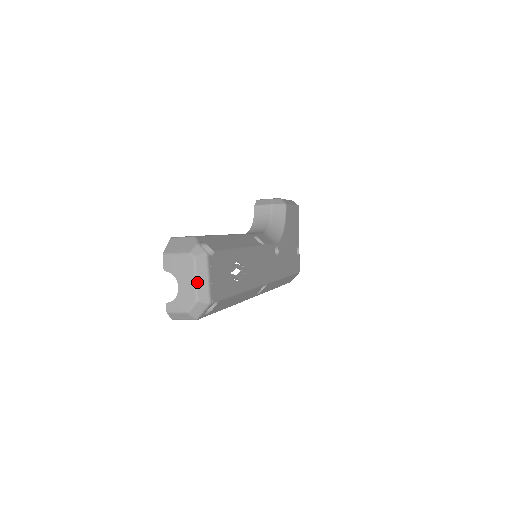
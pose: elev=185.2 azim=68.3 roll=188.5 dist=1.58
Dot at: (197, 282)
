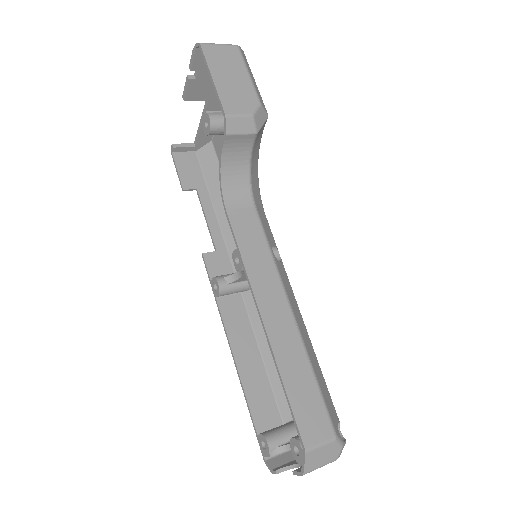
Dot at: occluded
